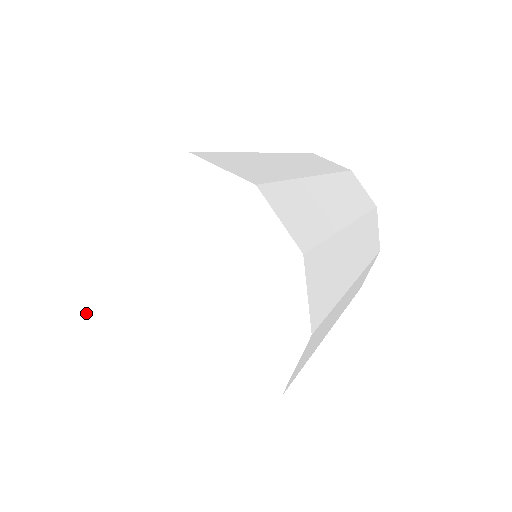
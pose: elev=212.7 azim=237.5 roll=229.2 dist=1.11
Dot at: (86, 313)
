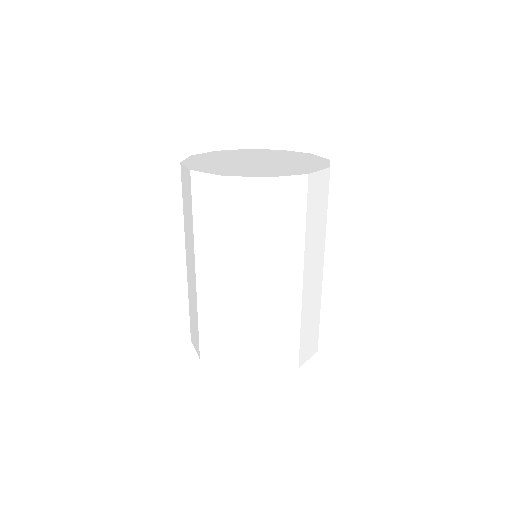
Dot at: occluded
